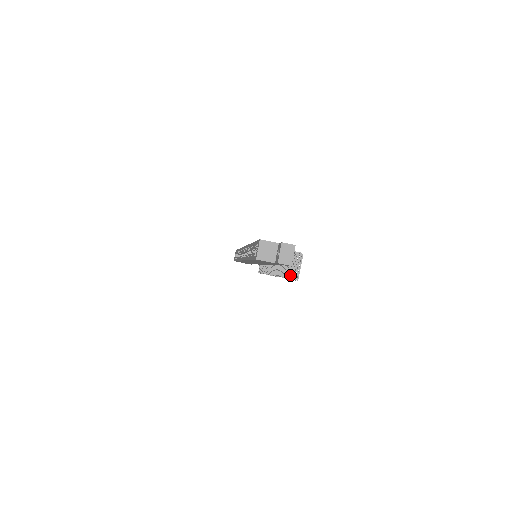
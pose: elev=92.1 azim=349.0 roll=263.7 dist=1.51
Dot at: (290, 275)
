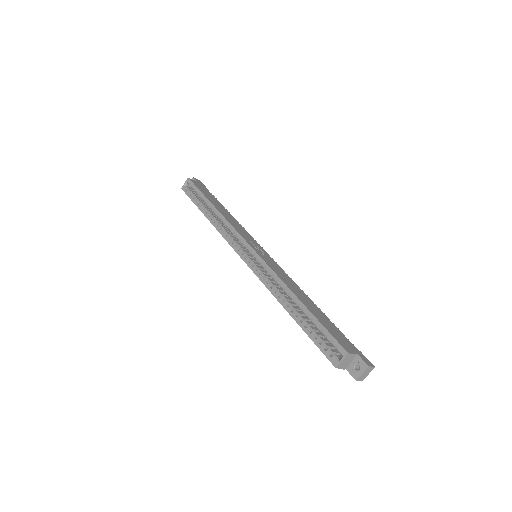
Dot at: occluded
